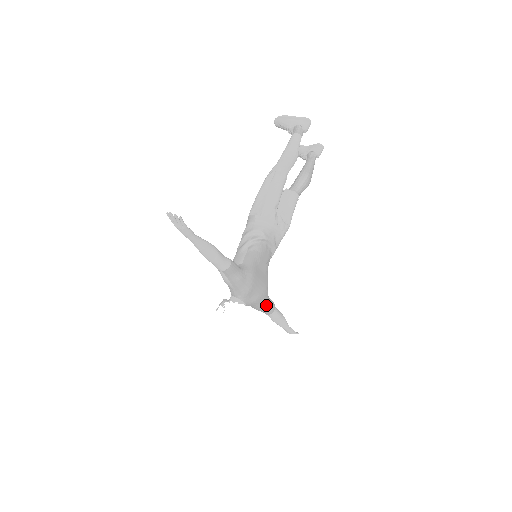
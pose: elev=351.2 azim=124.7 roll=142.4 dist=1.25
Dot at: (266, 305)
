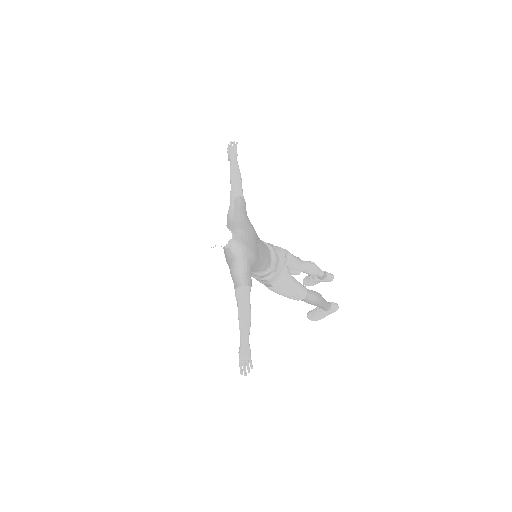
Dot at: (246, 267)
